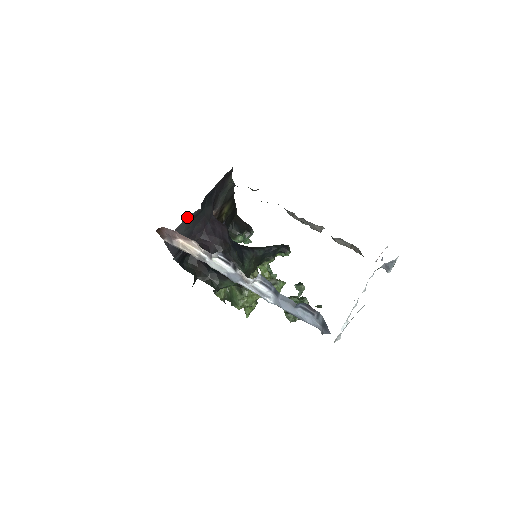
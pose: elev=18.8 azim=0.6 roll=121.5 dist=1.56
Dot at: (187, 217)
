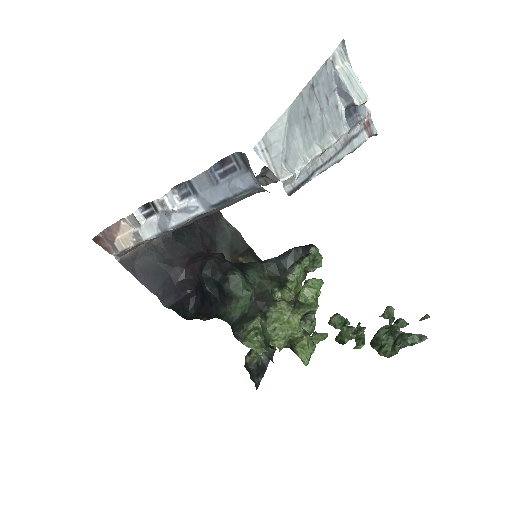
Dot at: (154, 243)
